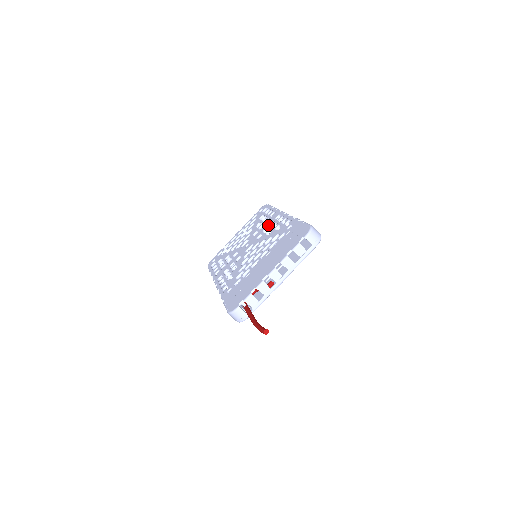
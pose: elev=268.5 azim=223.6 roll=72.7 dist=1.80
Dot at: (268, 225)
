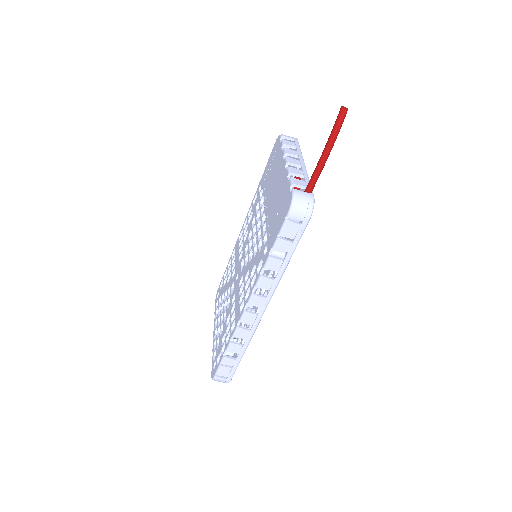
Dot at: (238, 248)
